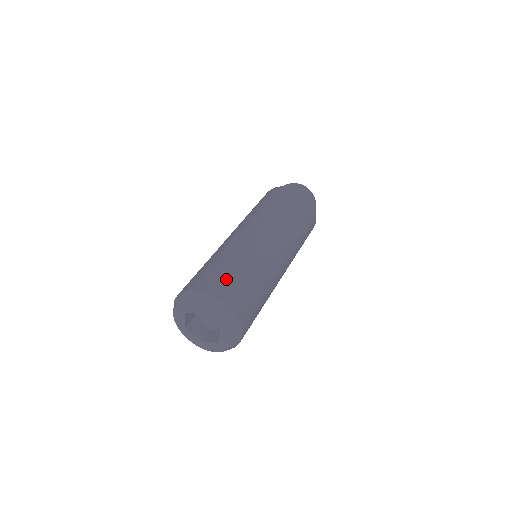
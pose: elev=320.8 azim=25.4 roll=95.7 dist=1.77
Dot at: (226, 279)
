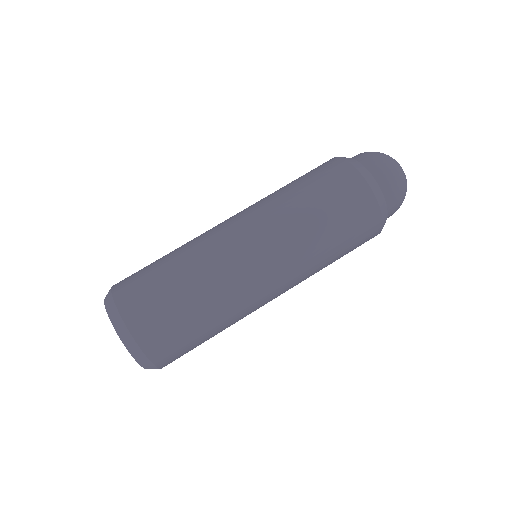
Dot at: (178, 338)
